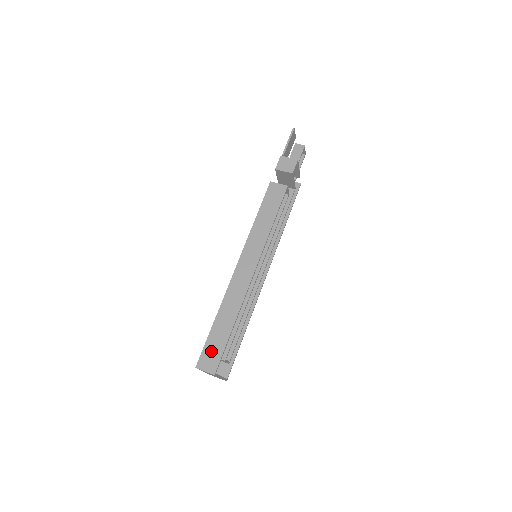
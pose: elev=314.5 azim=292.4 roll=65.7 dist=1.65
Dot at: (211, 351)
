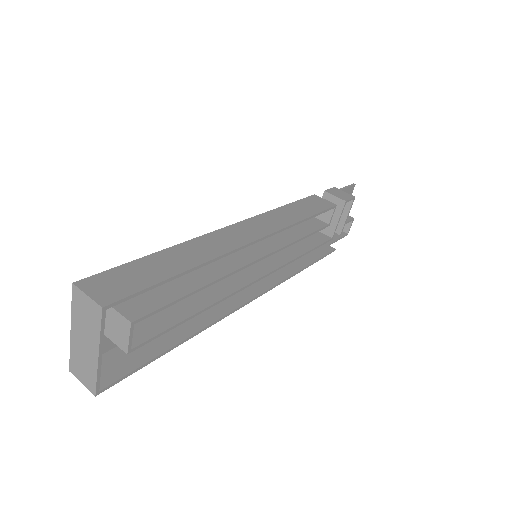
Dot at: (123, 277)
